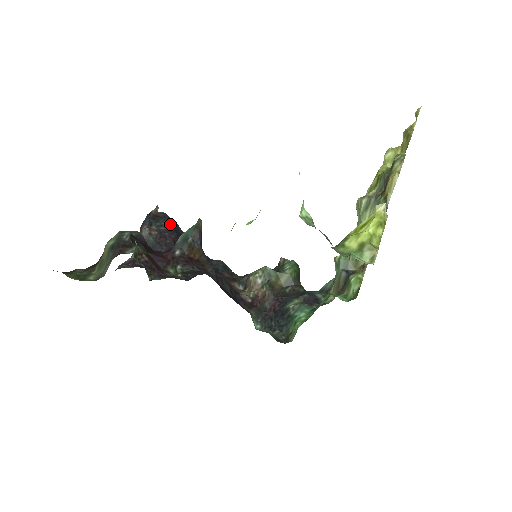
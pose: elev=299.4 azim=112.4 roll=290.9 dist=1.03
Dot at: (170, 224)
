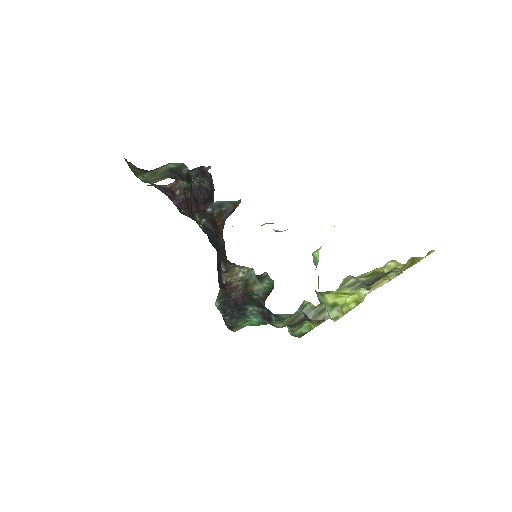
Dot at: (210, 186)
